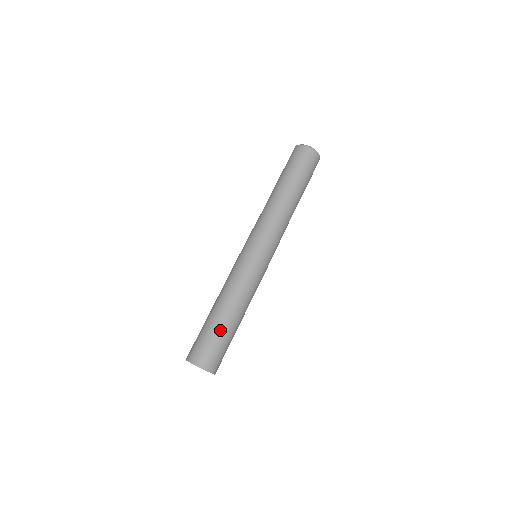
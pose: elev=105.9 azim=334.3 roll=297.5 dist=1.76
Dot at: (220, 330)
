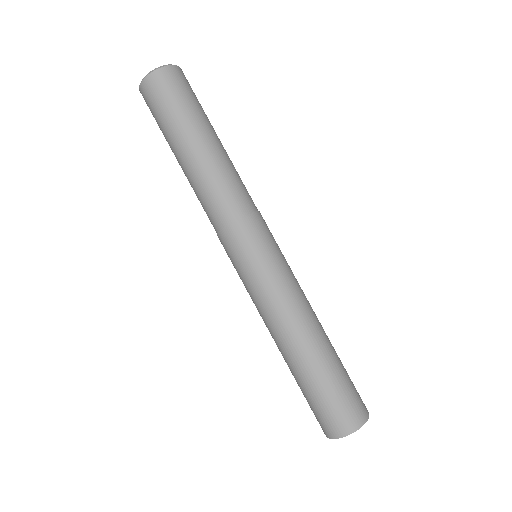
Dot at: (325, 375)
